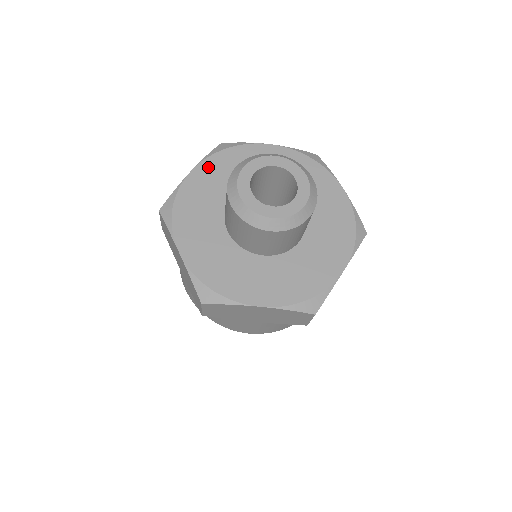
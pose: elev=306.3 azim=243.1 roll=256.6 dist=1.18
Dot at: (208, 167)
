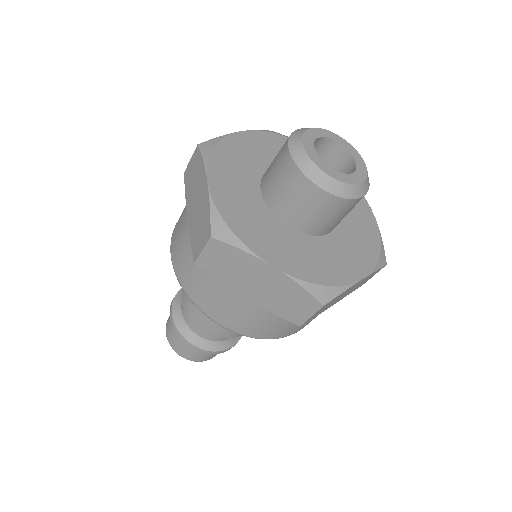
Dot at: (217, 171)
